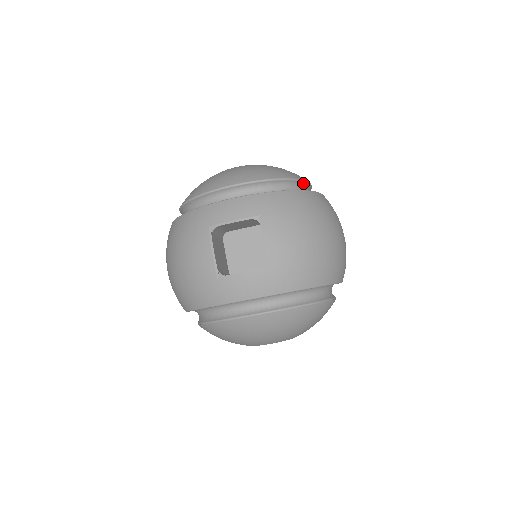
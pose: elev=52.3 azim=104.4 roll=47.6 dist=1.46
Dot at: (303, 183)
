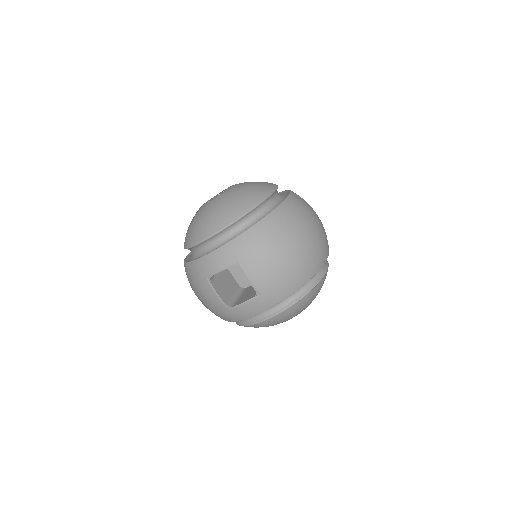
Dot at: (265, 201)
